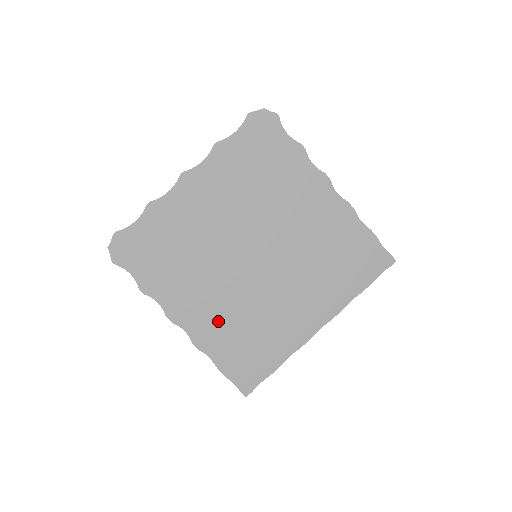
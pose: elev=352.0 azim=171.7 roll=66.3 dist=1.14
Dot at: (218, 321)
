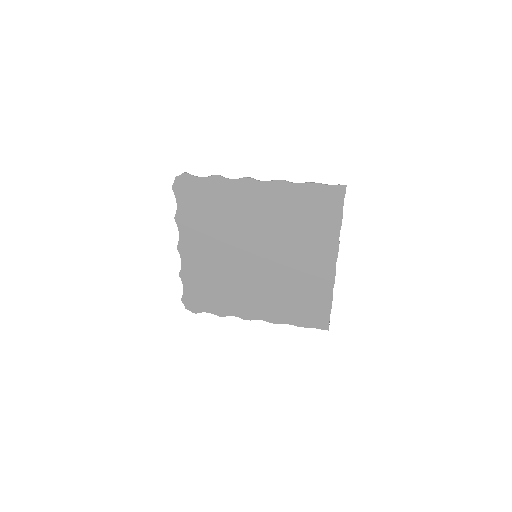
Dot at: (272, 303)
